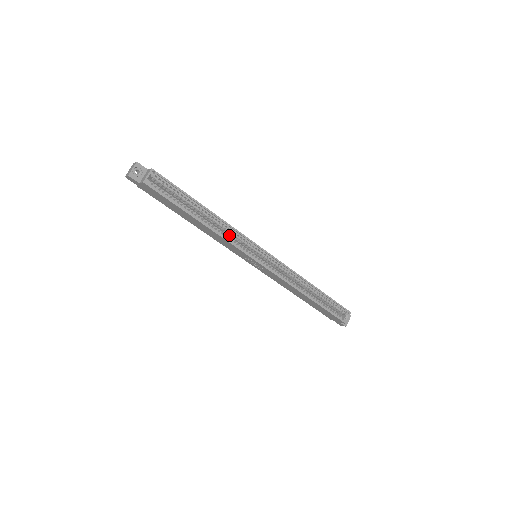
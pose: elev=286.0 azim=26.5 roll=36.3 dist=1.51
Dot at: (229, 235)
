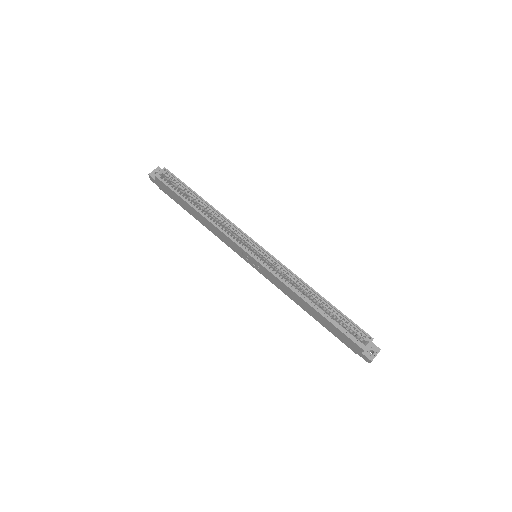
Dot at: (228, 230)
